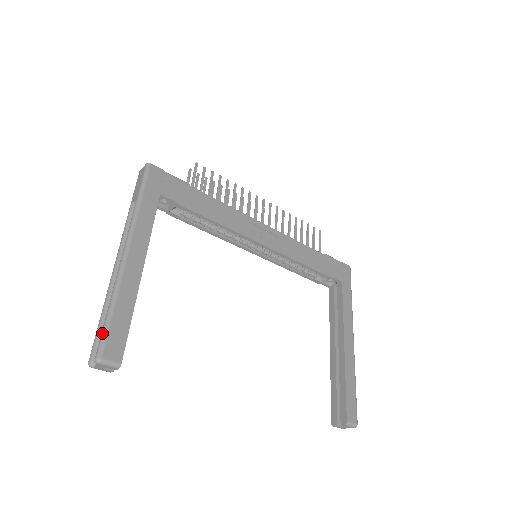
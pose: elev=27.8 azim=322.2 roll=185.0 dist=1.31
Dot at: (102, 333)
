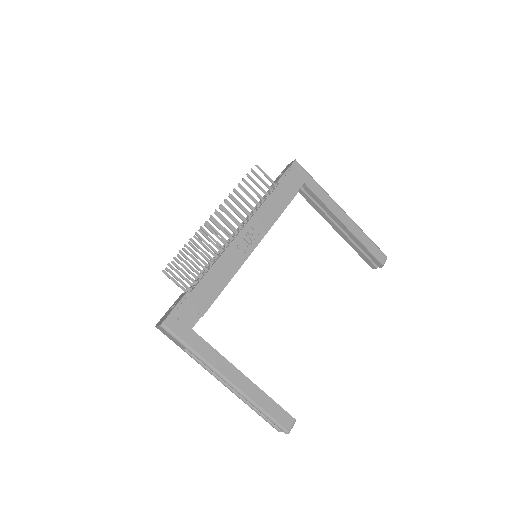
Dot at: (274, 424)
